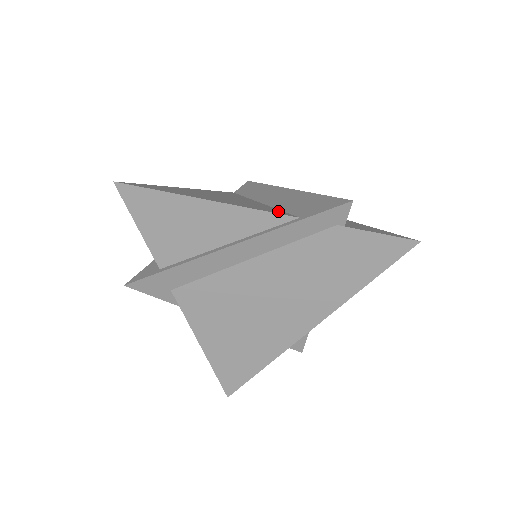
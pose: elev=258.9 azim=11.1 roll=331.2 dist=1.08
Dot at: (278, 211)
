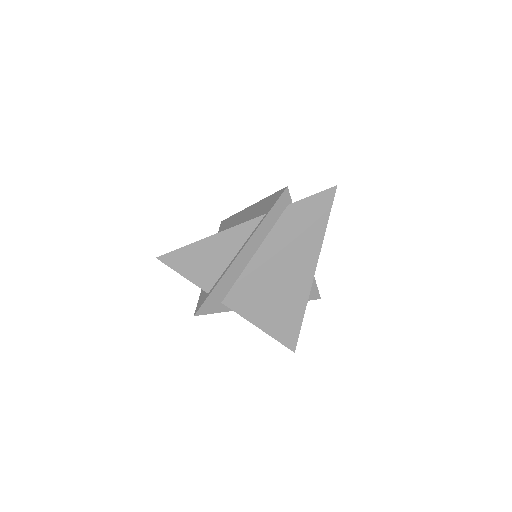
Dot at: occluded
